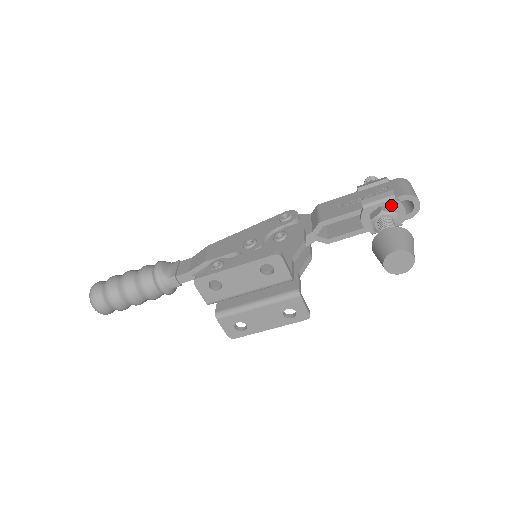
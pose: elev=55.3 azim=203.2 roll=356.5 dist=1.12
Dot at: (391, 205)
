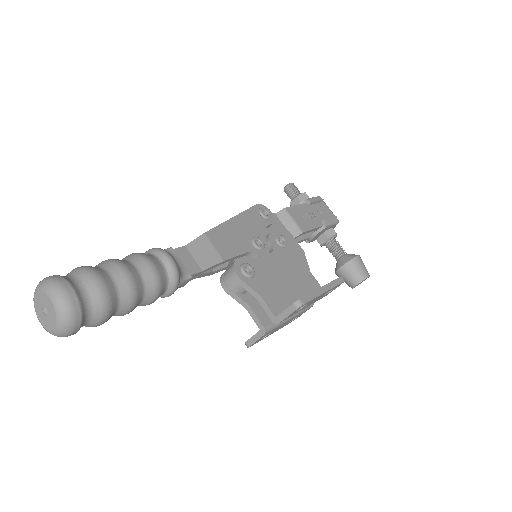
Dot at: (333, 227)
